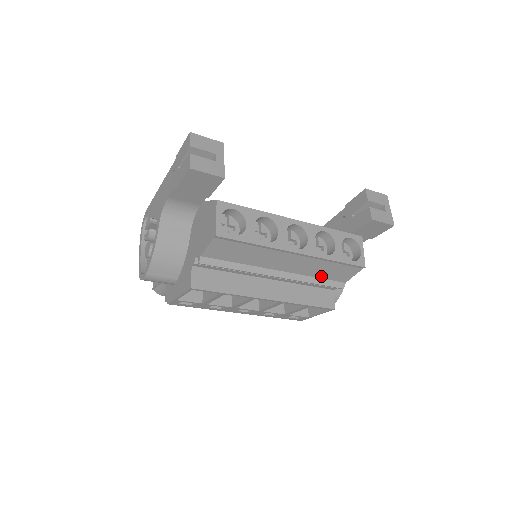
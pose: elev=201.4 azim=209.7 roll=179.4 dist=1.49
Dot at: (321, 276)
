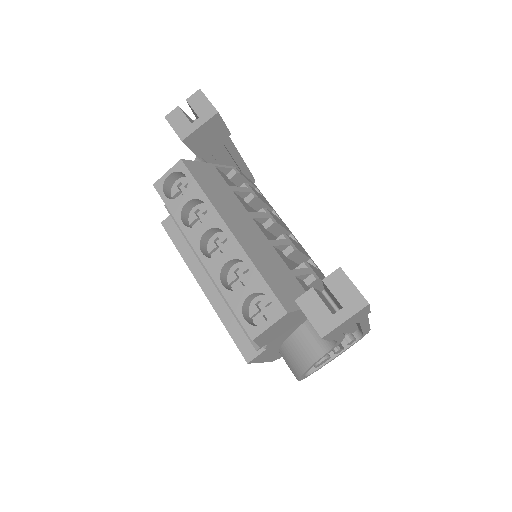
Dot at: occluded
